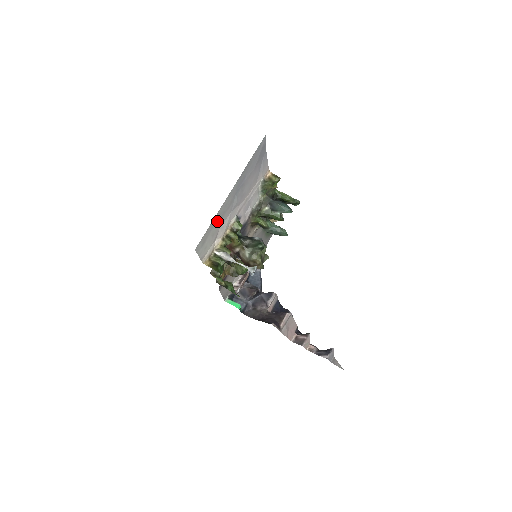
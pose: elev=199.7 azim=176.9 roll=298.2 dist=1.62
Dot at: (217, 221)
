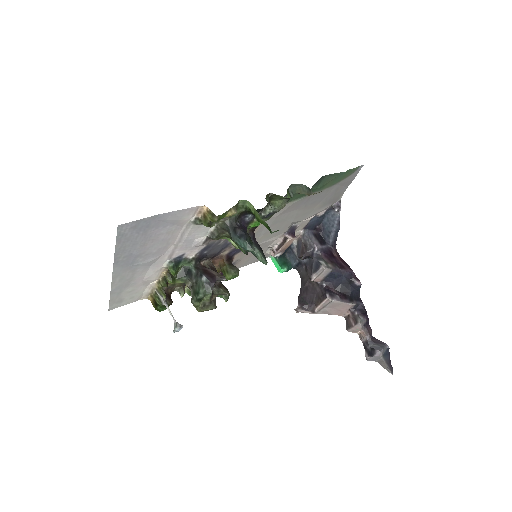
Dot at: (124, 287)
